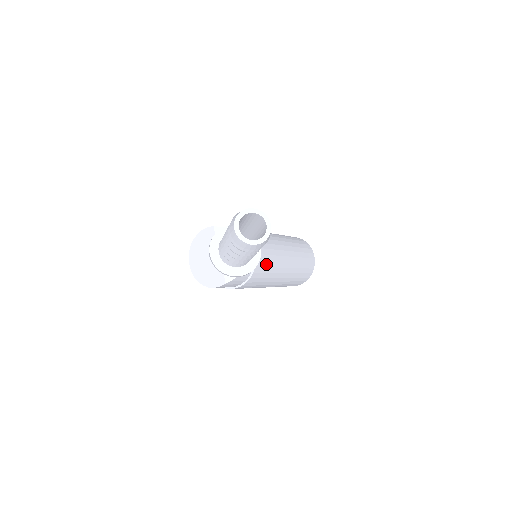
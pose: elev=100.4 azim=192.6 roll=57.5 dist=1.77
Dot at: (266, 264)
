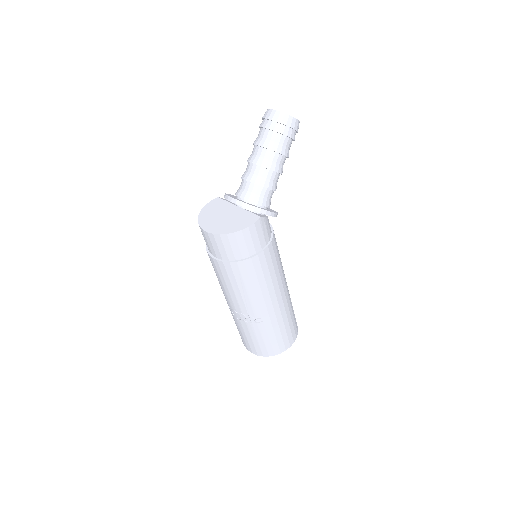
Dot at: occluded
